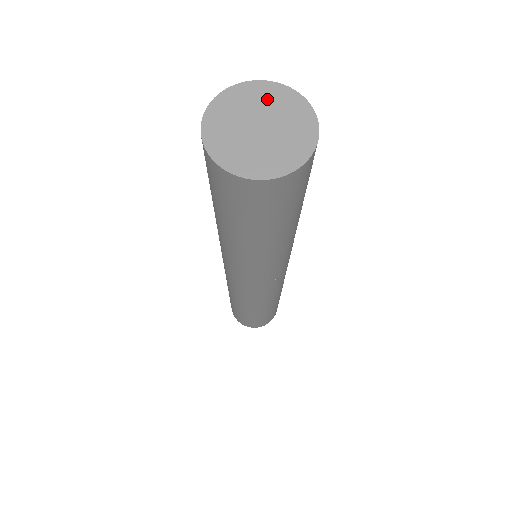
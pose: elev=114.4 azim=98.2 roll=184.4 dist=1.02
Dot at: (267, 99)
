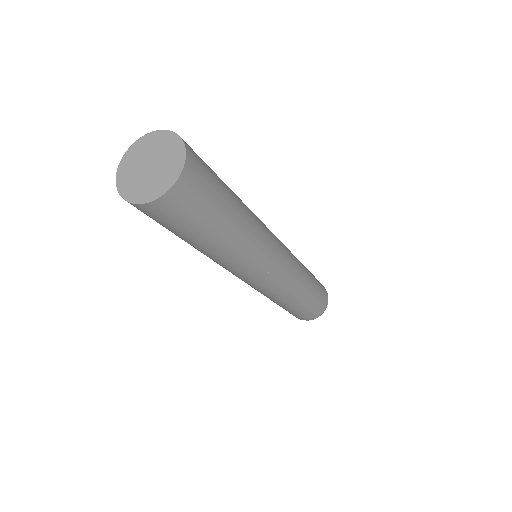
Dot at: (144, 148)
